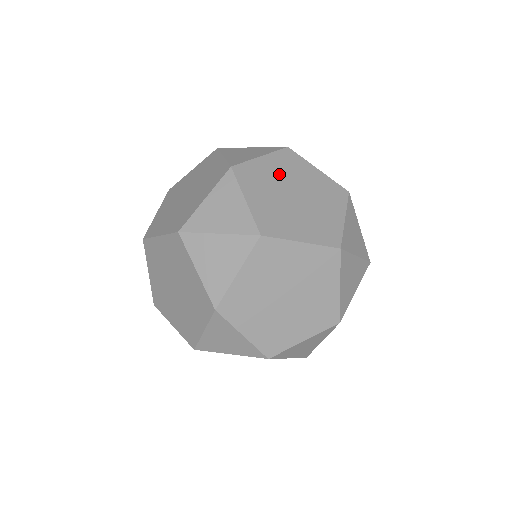
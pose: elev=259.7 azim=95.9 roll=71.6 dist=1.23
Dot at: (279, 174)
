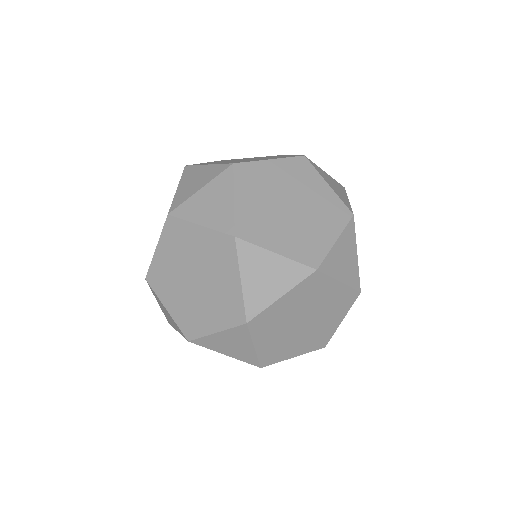
Dot at: occluded
